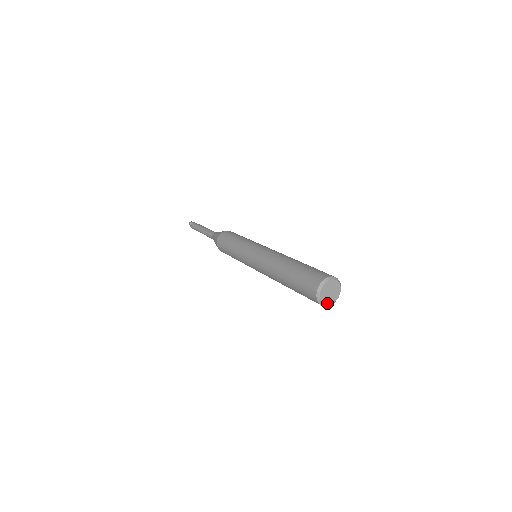
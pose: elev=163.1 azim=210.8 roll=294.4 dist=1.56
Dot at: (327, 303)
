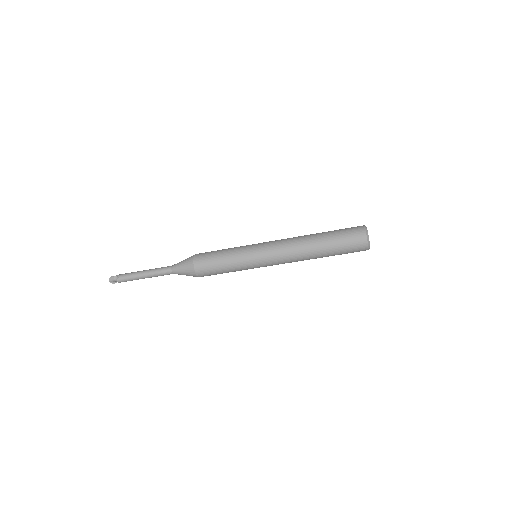
Dot at: (369, 246)
